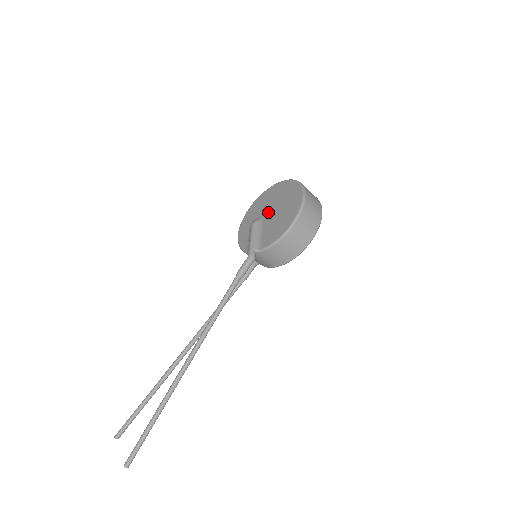
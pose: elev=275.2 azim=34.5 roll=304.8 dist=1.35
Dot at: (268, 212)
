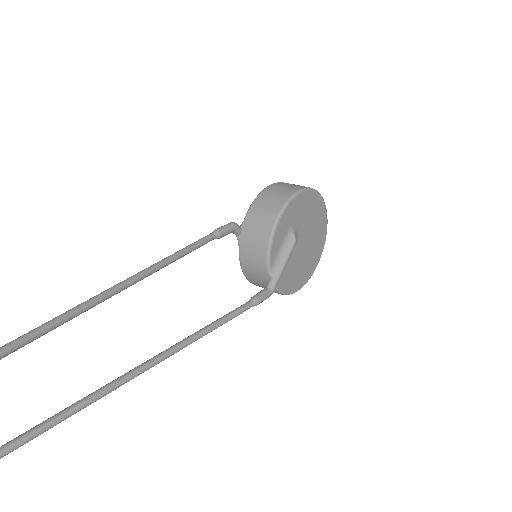
Dot at: occluded
